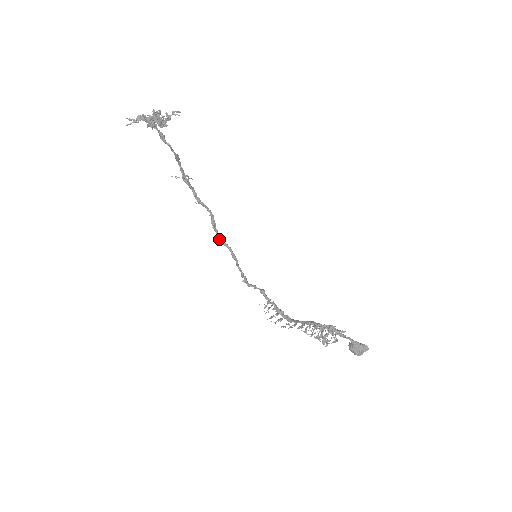
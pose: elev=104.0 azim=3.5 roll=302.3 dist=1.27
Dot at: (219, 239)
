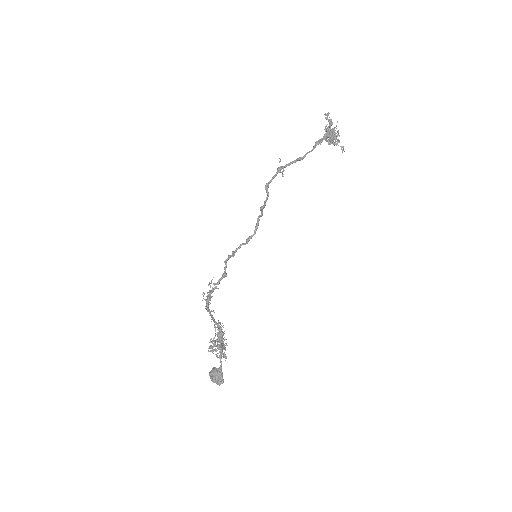
Dot at: (259, 220)
